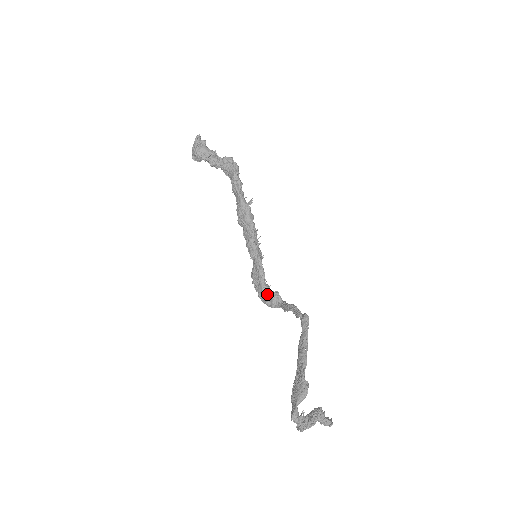
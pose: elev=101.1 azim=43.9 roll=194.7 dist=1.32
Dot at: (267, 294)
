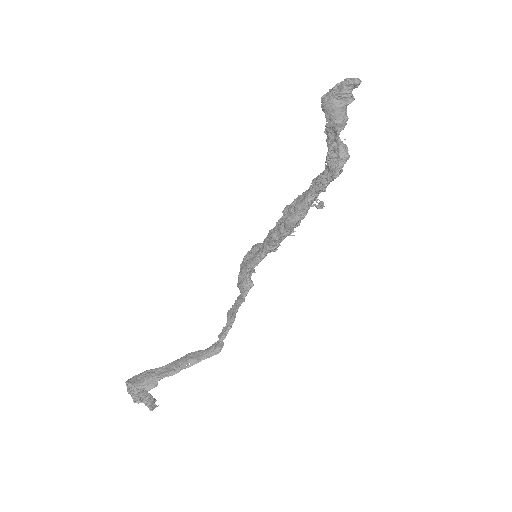
Dot at: (244, 275)
